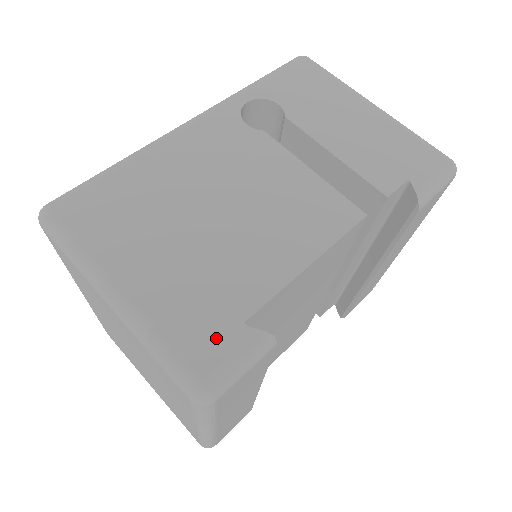
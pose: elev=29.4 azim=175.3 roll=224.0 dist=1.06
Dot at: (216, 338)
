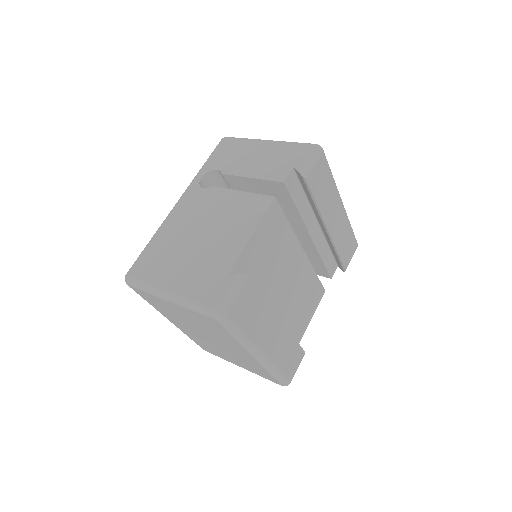
Dot at: (217, 288)
